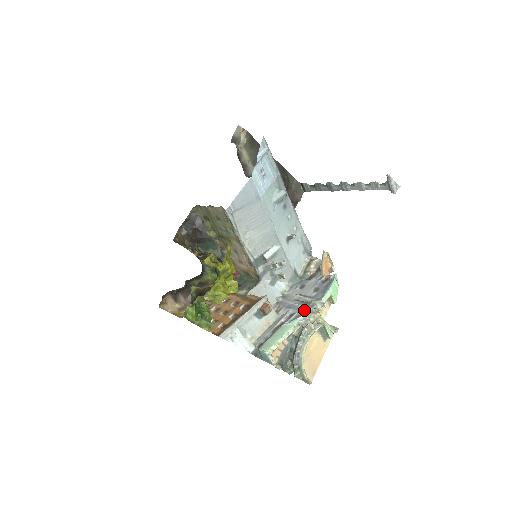
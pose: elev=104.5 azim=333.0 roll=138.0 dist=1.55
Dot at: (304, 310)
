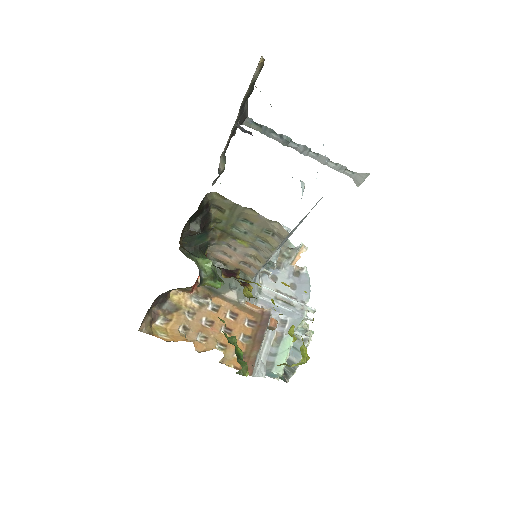
Dot at: (296, 317)
